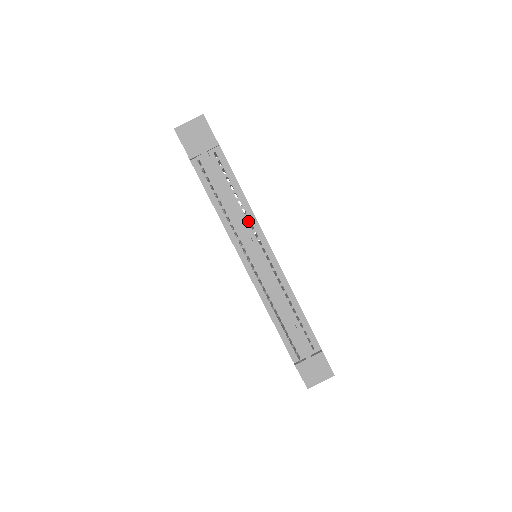
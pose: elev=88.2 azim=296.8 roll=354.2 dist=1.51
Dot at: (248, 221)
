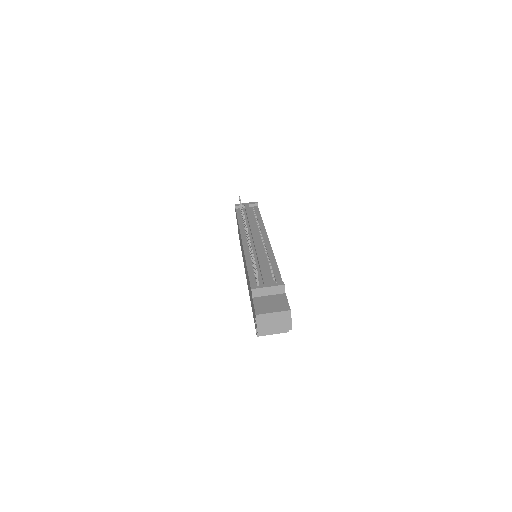
Dot at: occluded
